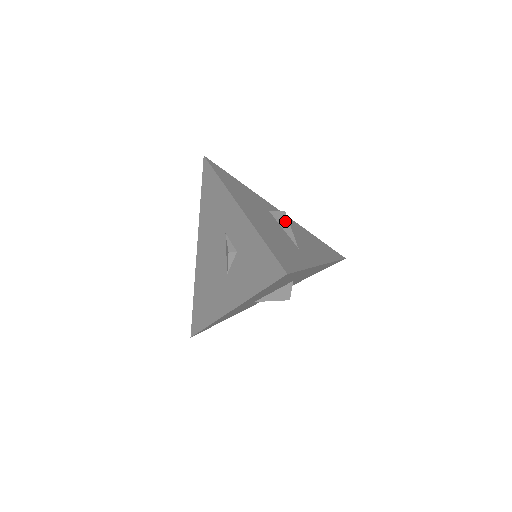
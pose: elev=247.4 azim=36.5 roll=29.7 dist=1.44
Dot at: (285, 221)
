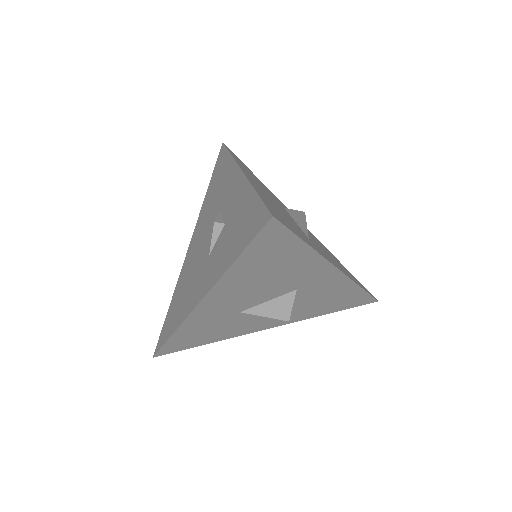
Dot at: (301, 218)
